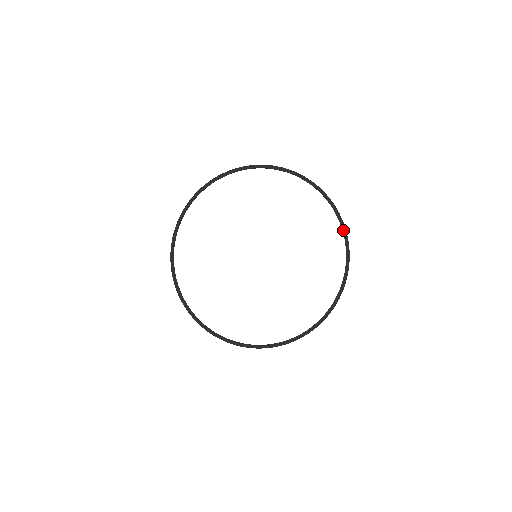
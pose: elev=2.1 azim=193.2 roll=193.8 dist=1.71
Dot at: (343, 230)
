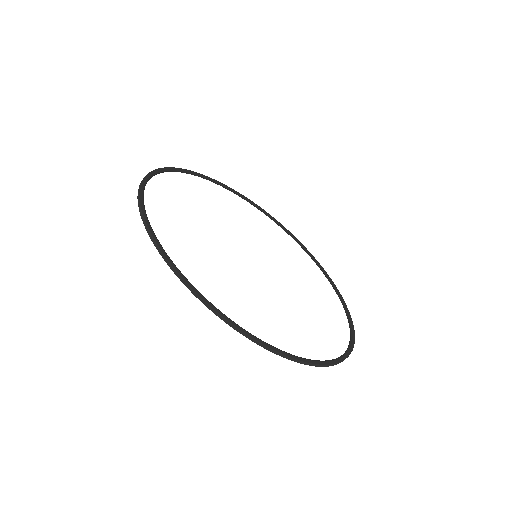
Dot at: (352, 338)
